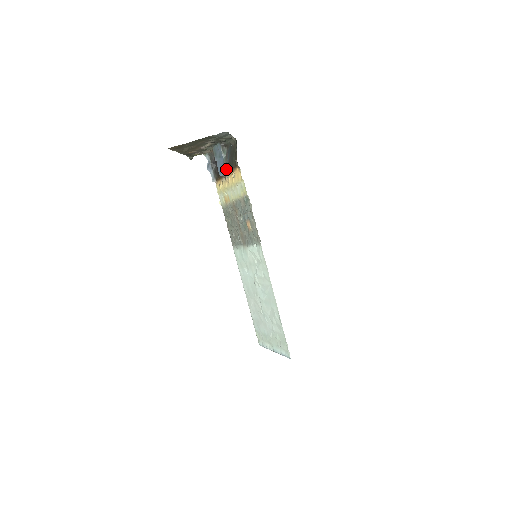
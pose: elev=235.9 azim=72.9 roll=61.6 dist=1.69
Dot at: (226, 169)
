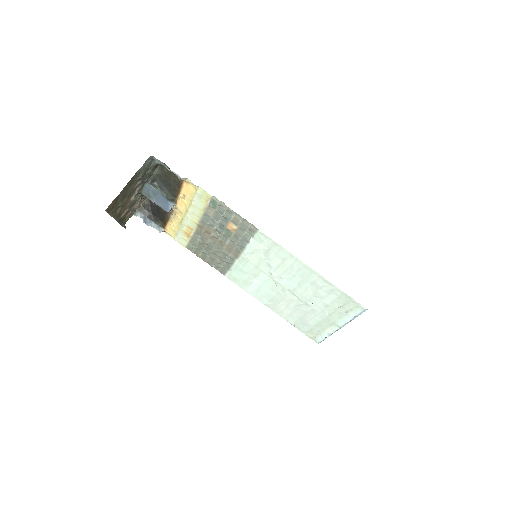
Dot at: (170, 199)
